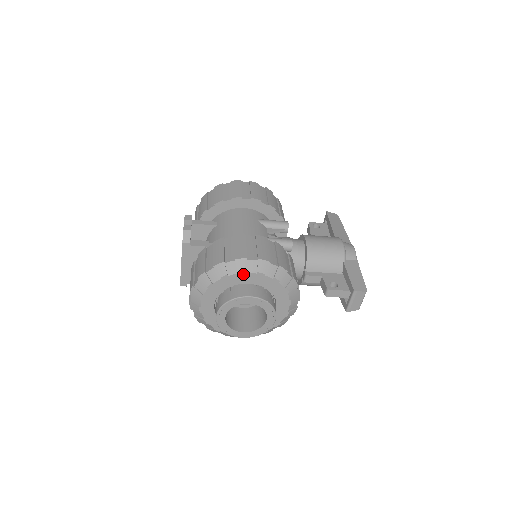
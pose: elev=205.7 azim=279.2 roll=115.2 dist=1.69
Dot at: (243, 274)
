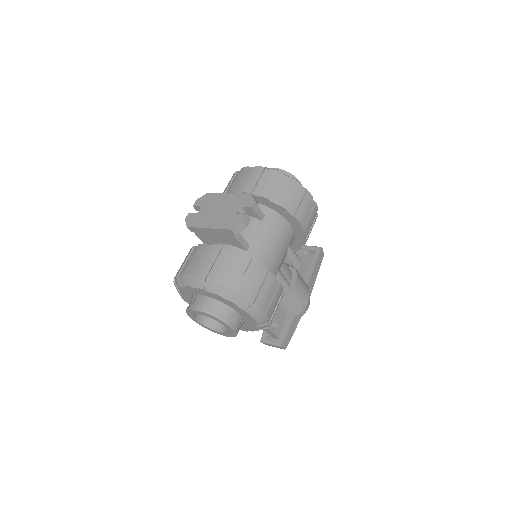
Dot at: (246, 313)
